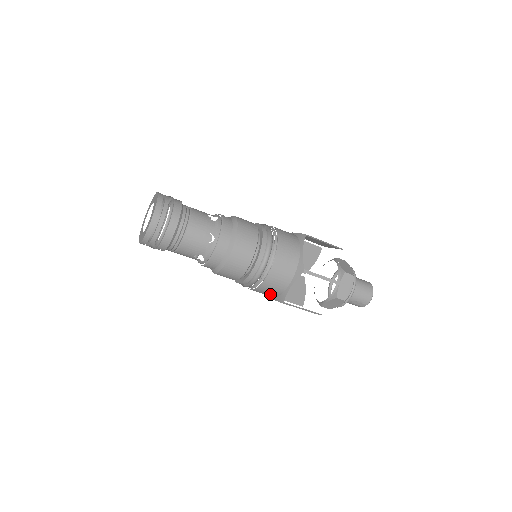
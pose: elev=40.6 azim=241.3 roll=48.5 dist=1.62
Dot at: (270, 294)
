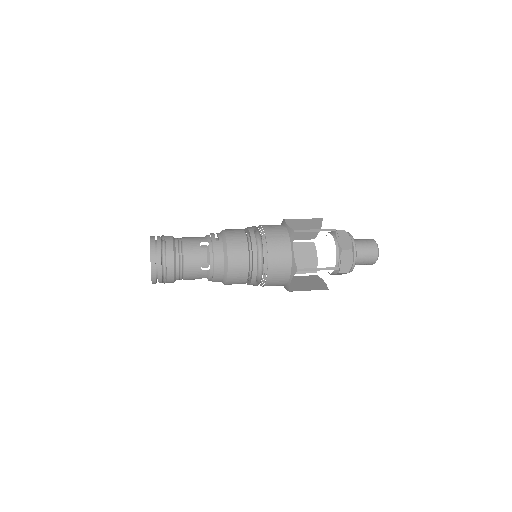
Dot at: occluded
